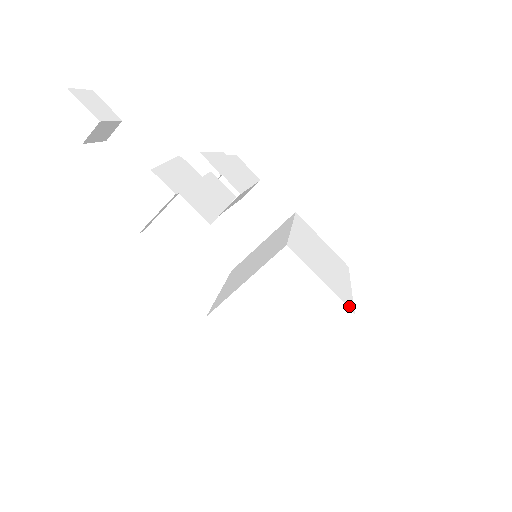
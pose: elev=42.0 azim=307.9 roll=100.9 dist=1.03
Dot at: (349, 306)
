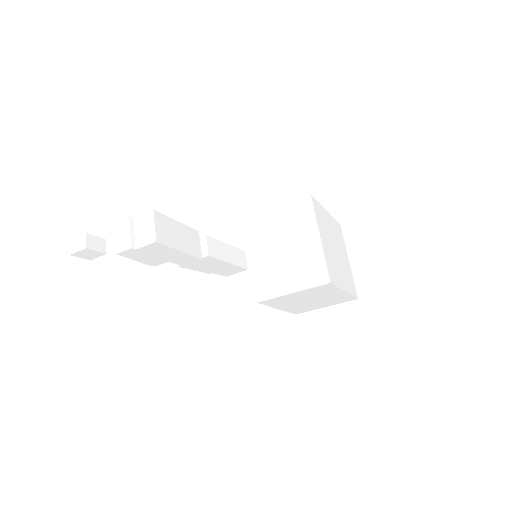
Dot at: (306, 198)
